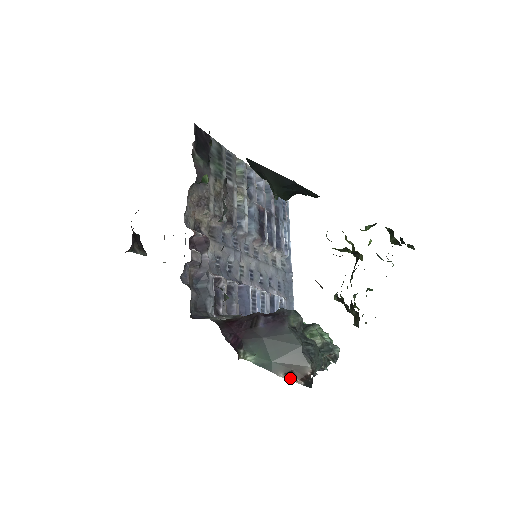
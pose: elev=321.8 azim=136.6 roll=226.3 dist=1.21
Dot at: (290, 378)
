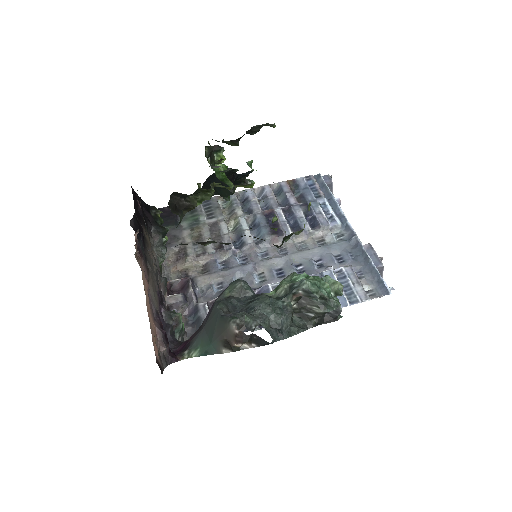
Dot at: (232, 348)
